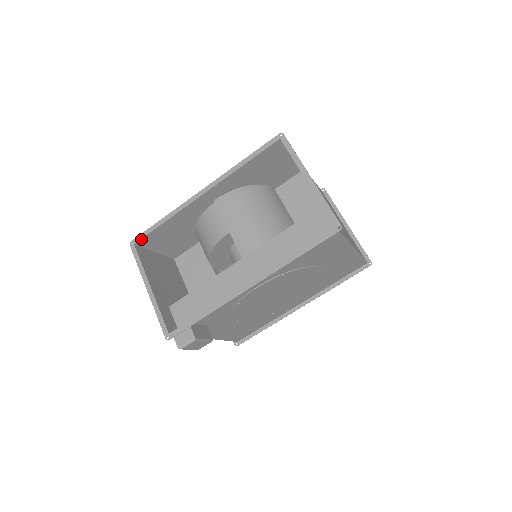
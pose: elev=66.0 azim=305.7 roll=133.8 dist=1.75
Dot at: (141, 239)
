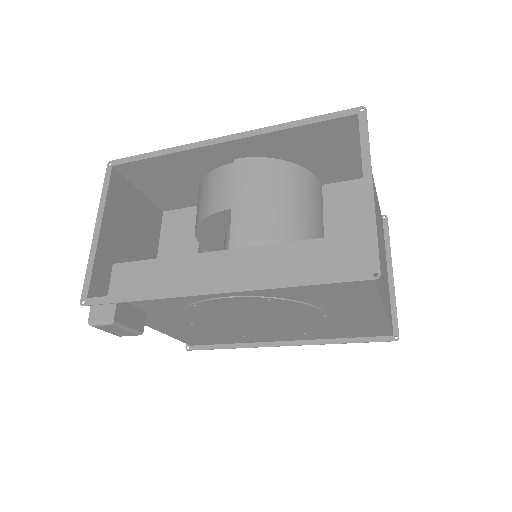
Dot at: (123, 164)
